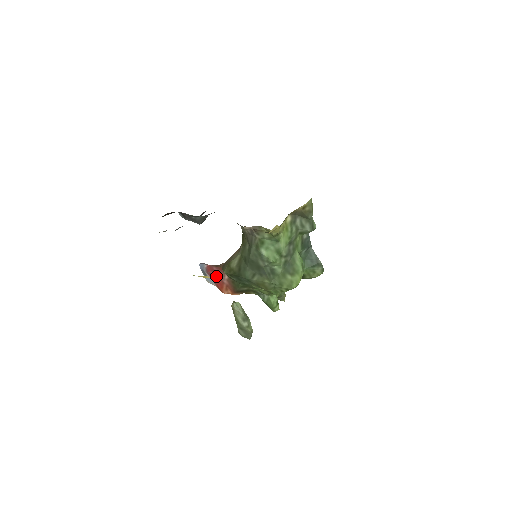
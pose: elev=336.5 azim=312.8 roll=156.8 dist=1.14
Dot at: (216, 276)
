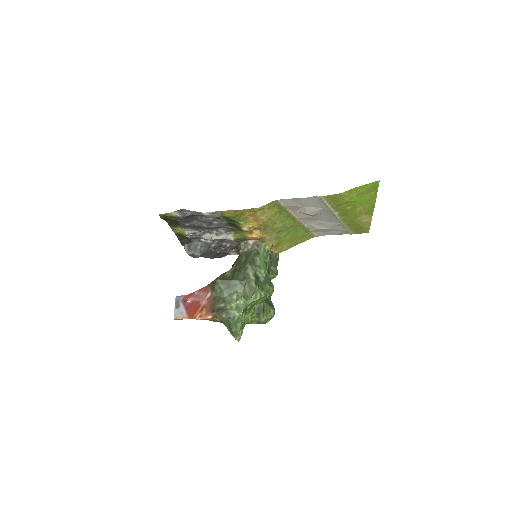
Dot at: (192, 303)
